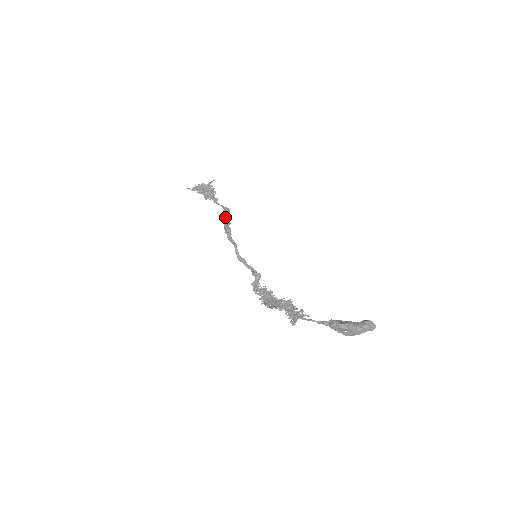
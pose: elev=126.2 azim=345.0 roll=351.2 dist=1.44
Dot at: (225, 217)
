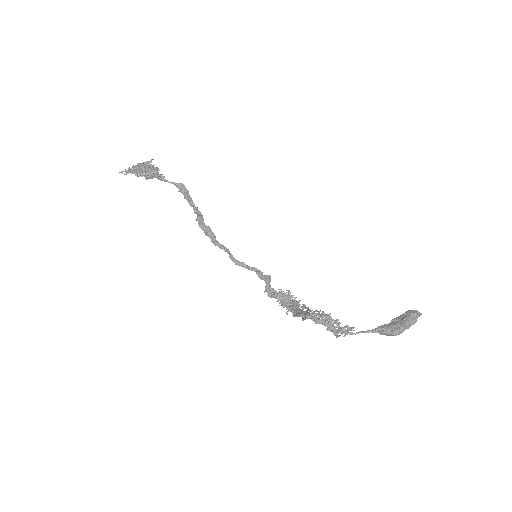
Dot at: occluded
